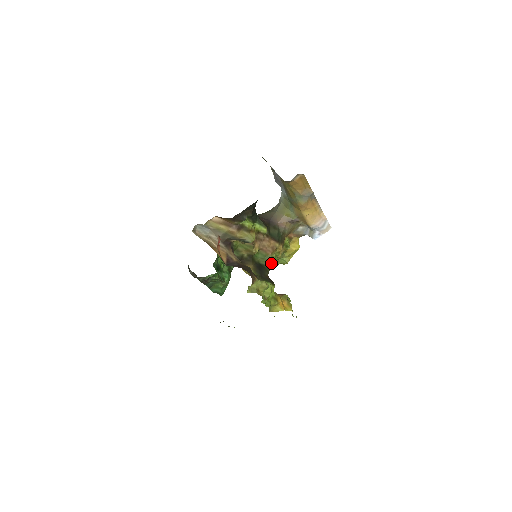
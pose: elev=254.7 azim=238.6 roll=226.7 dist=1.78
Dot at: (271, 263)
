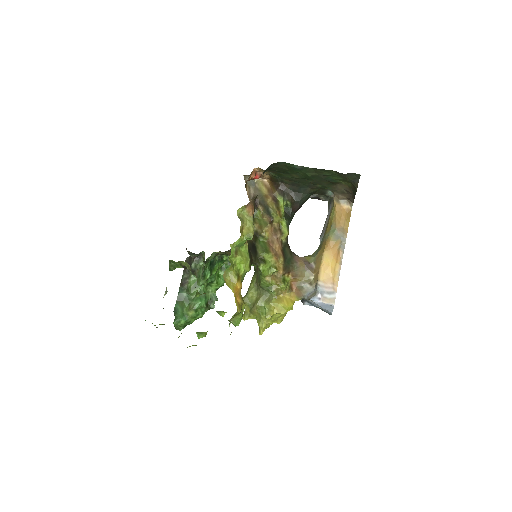
Dot at: (264, 261)
